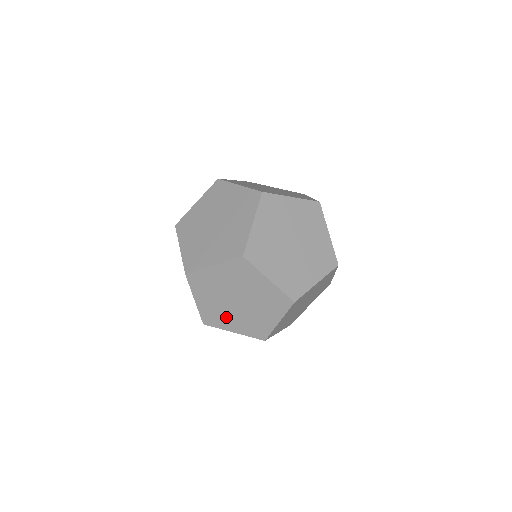
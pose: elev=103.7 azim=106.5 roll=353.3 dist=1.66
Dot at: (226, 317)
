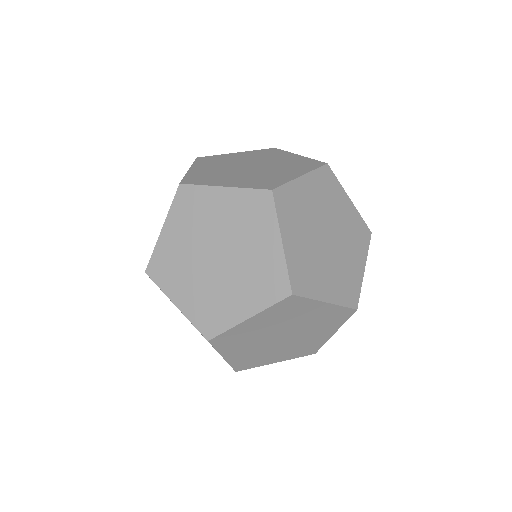
Dot at: (183, 275)
